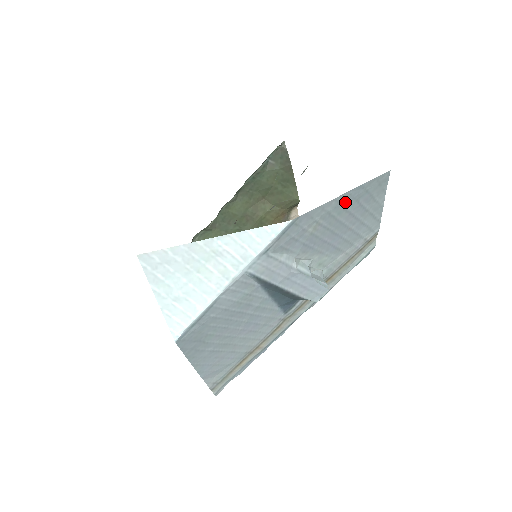
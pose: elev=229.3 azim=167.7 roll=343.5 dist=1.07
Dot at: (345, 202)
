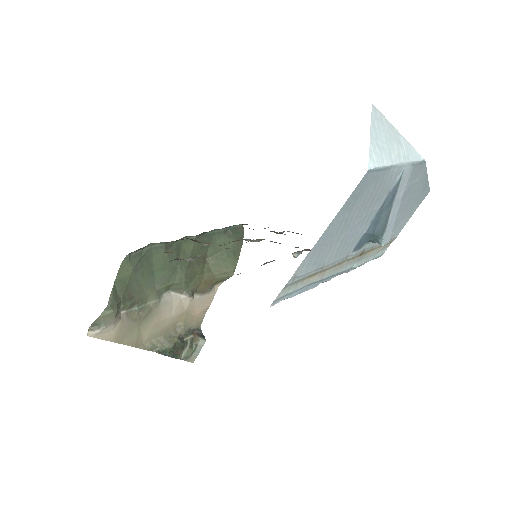
Dot at: (423, 184)
